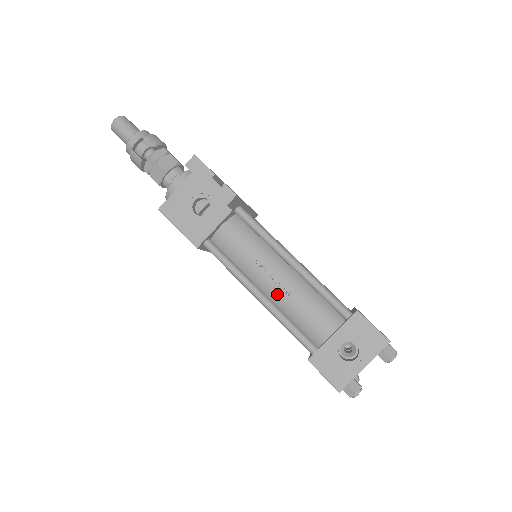
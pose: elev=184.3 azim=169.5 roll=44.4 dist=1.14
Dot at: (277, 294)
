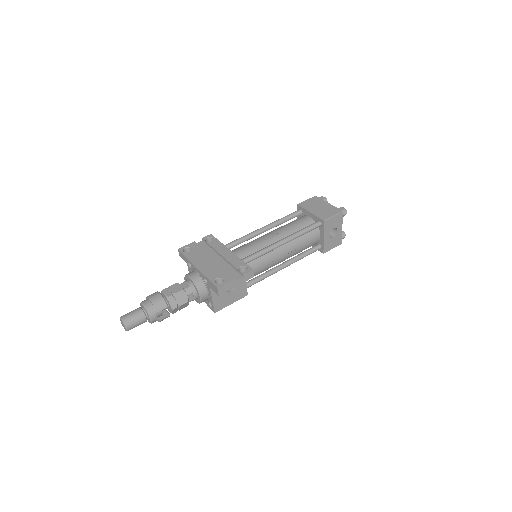
Dot at: (289, 256)
